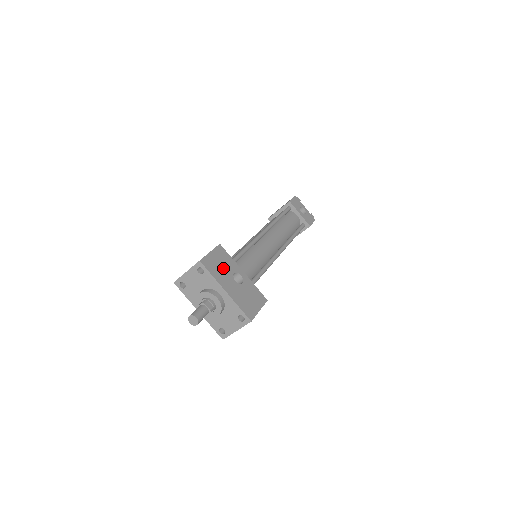
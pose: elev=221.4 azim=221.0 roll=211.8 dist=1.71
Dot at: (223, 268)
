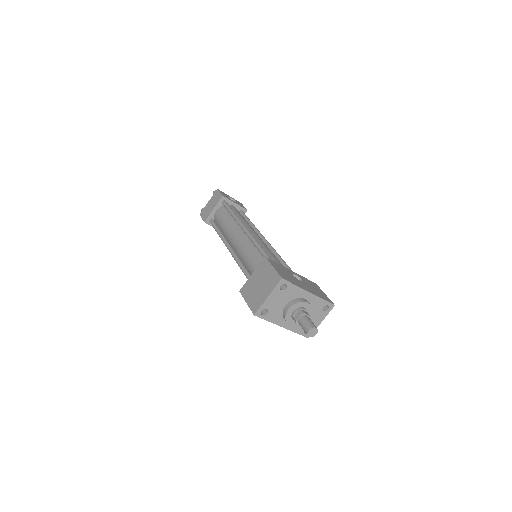
Dot at: (288, 275)
